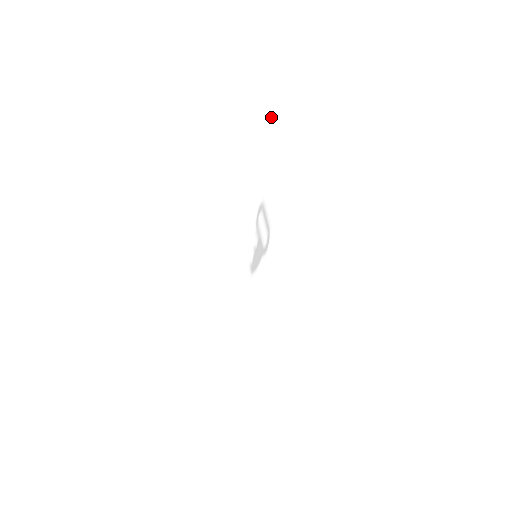
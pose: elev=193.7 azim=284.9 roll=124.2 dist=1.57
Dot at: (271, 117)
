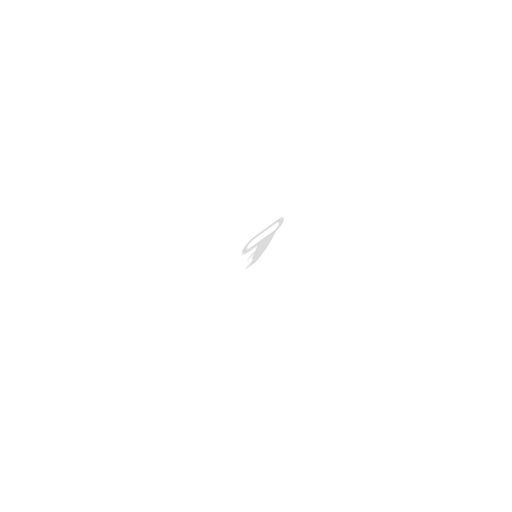
Dot at: (237, 231)
